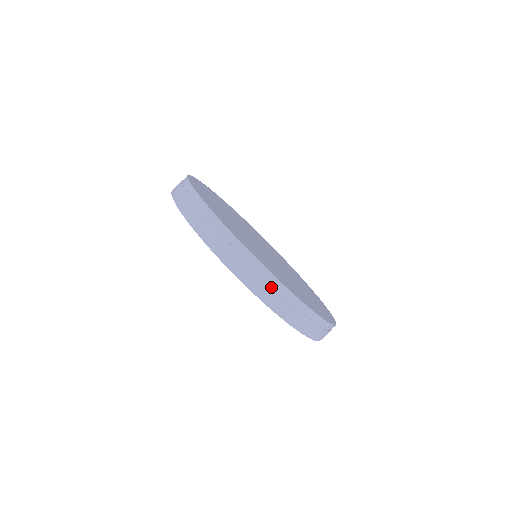
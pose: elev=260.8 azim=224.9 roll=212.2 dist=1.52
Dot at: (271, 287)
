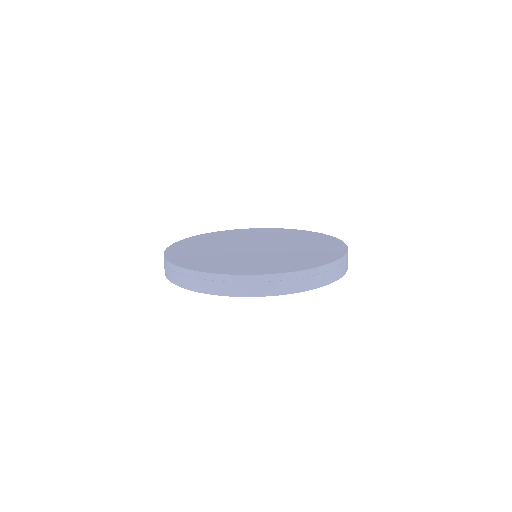
Dot at: (176, 273)
